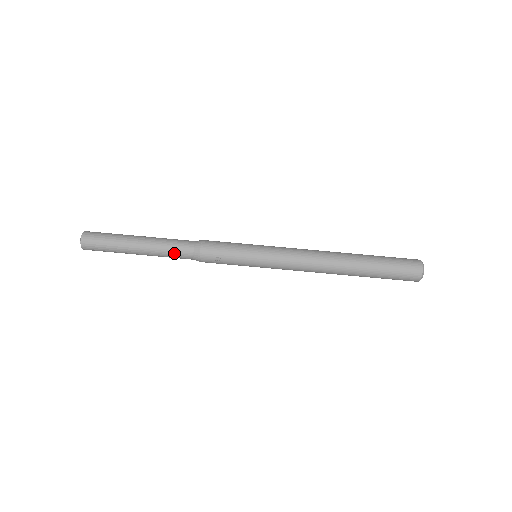
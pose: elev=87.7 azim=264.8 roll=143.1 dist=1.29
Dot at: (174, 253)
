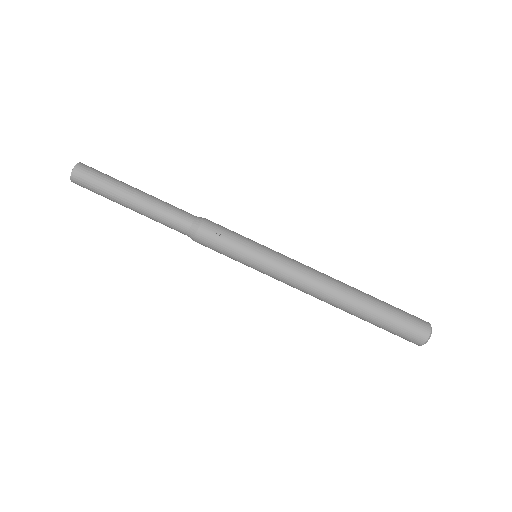
Dot at: (172, 214)
